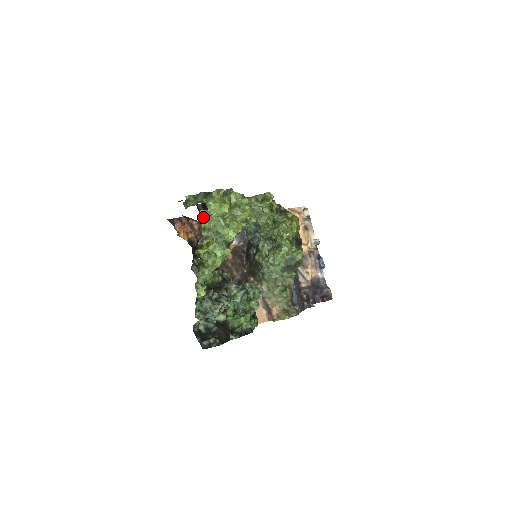
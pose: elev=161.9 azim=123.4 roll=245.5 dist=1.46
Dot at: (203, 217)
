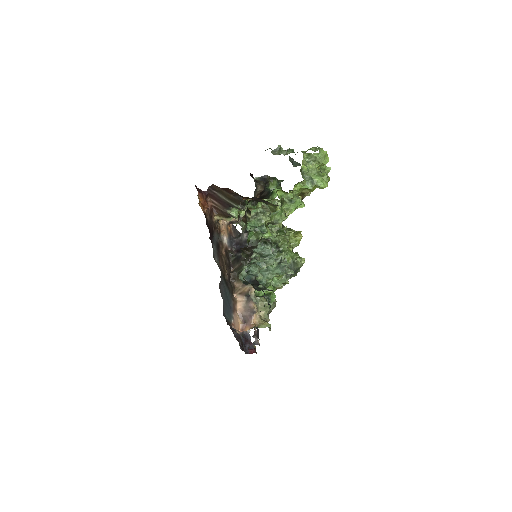
Dot at: (304, 160)
